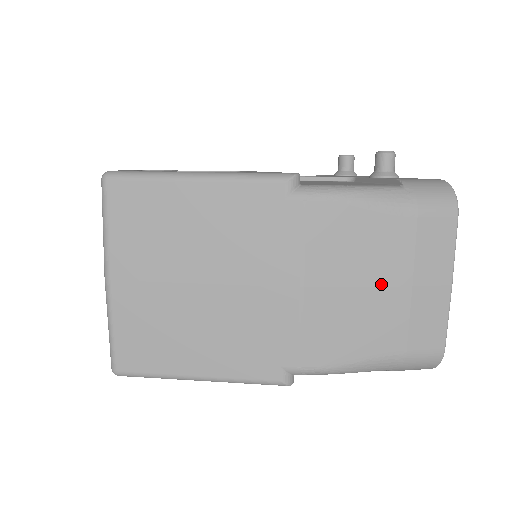
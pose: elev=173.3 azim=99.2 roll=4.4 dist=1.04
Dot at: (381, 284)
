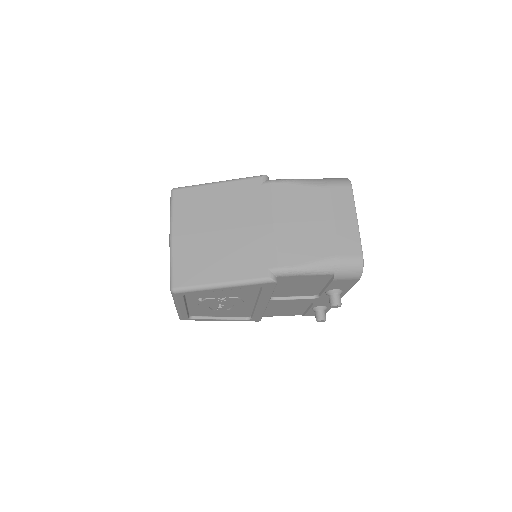
Dot at: (317, 220)
